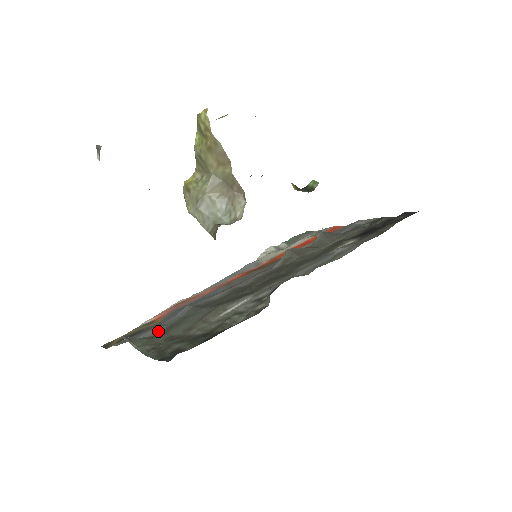
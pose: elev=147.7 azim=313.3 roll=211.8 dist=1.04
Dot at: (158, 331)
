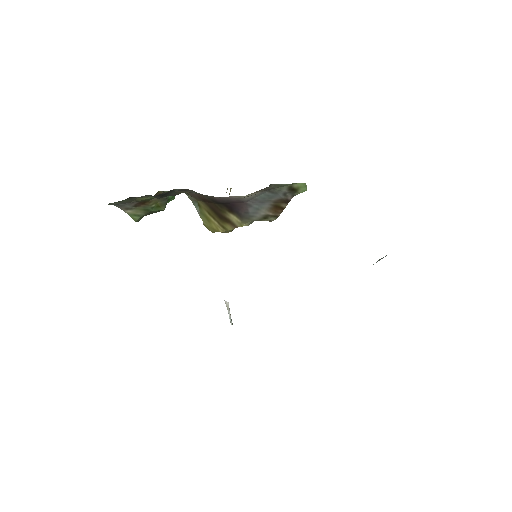
Dot at: occluded
